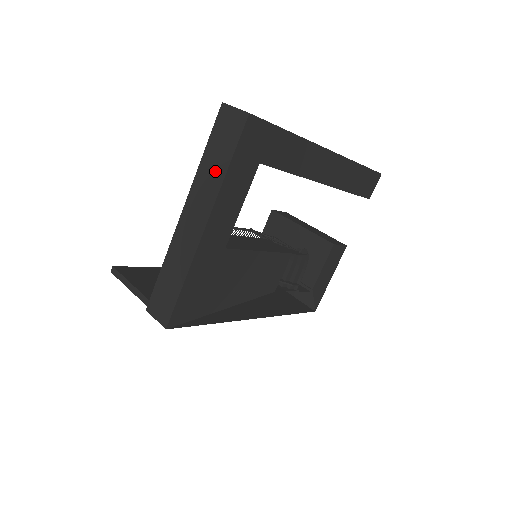
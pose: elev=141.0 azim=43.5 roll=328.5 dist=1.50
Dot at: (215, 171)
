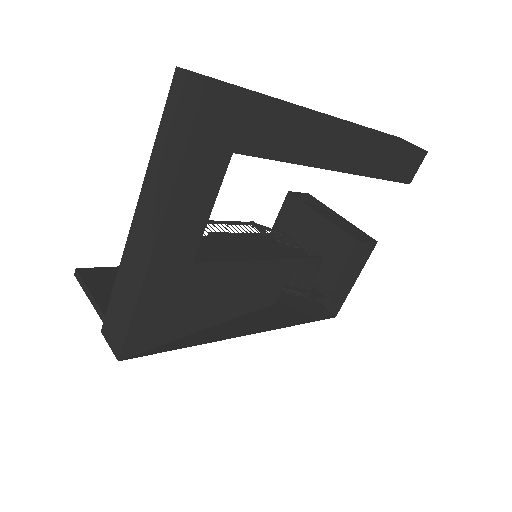
Dot at: (167, 166)
